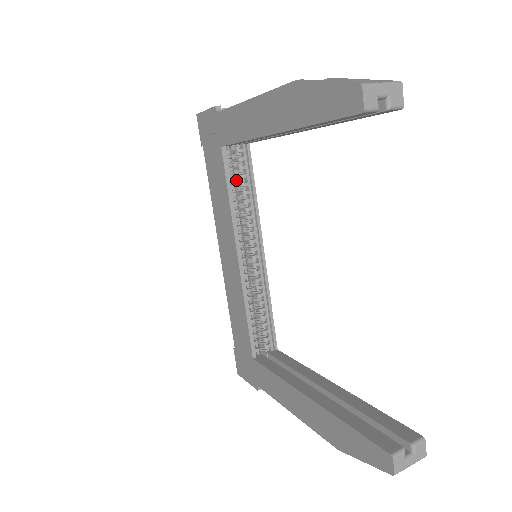
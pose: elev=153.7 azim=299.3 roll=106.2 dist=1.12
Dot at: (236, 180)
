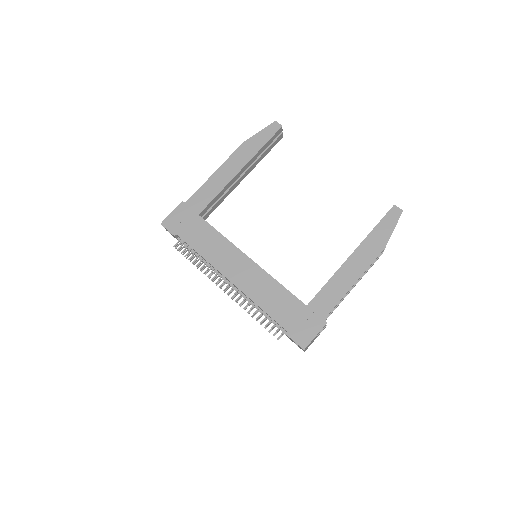
Dot at: occluded
